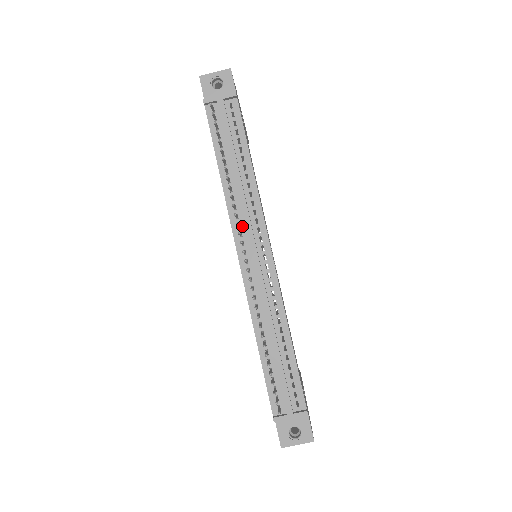
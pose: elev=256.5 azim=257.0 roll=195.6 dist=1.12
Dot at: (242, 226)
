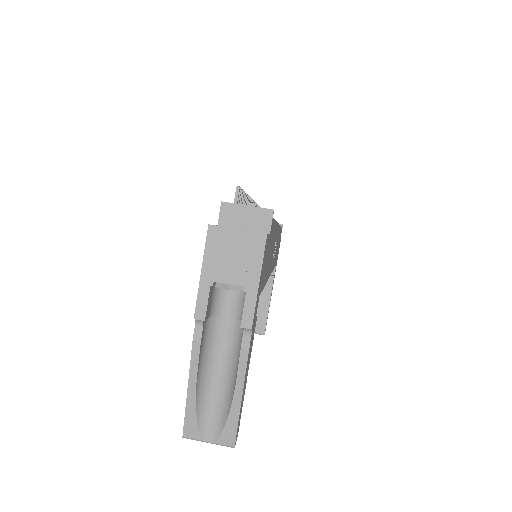
Dot at: occluded
